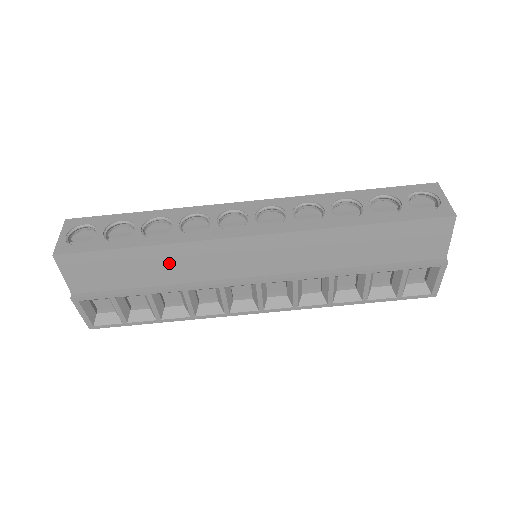
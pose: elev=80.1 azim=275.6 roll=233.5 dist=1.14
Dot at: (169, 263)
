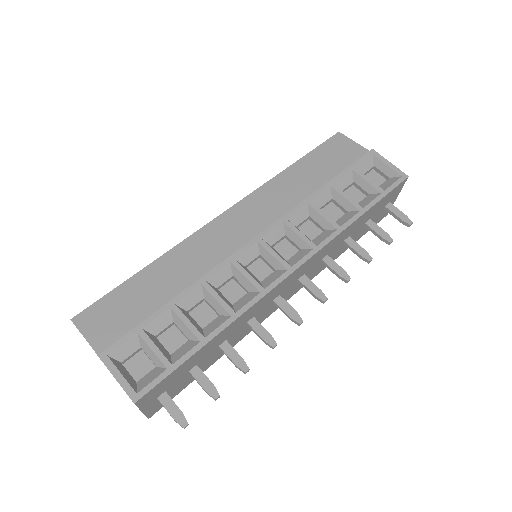
Dot at: (175, 269)
